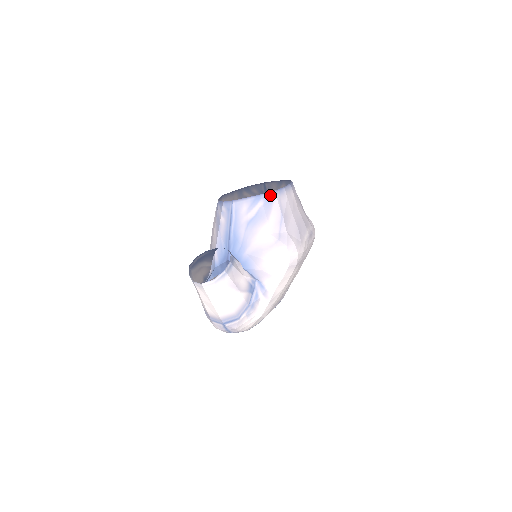
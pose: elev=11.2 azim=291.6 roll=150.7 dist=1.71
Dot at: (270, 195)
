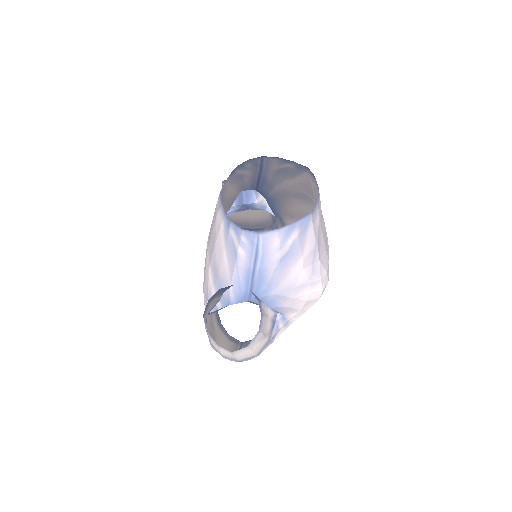
Dot at: (305, 220)
